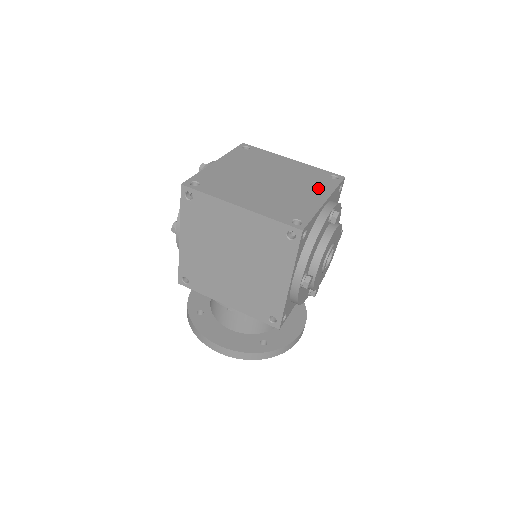
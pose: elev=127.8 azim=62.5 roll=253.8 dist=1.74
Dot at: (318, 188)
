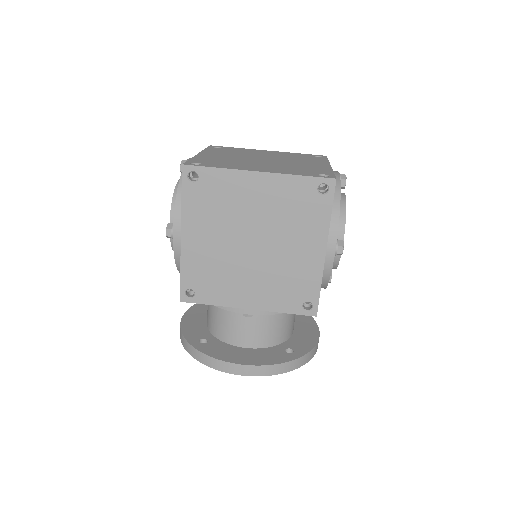
Dot at: (314, 161)
